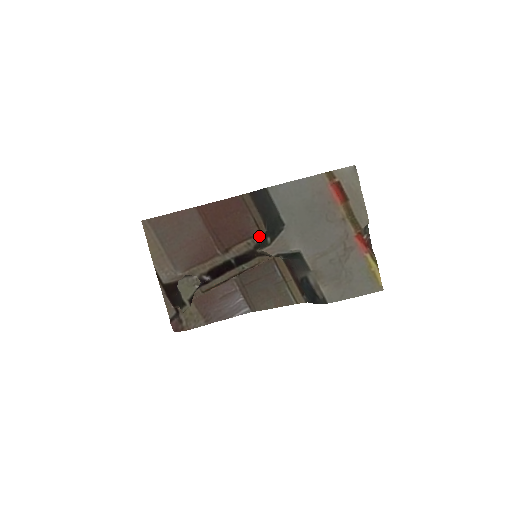
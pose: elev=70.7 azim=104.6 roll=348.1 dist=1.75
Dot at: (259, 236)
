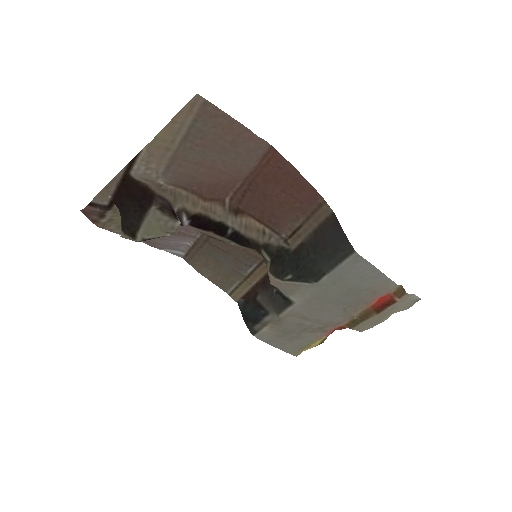
Dot at: (282, 240)
